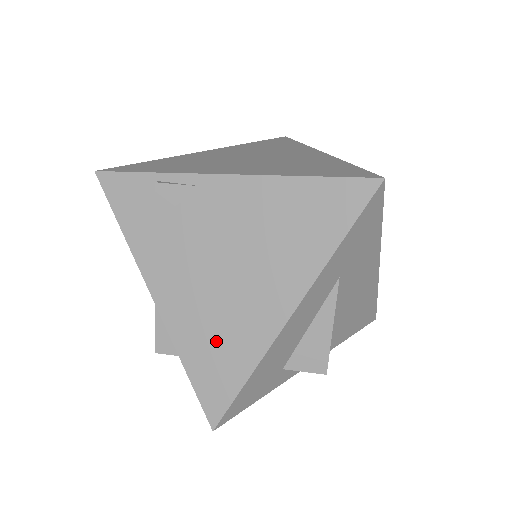
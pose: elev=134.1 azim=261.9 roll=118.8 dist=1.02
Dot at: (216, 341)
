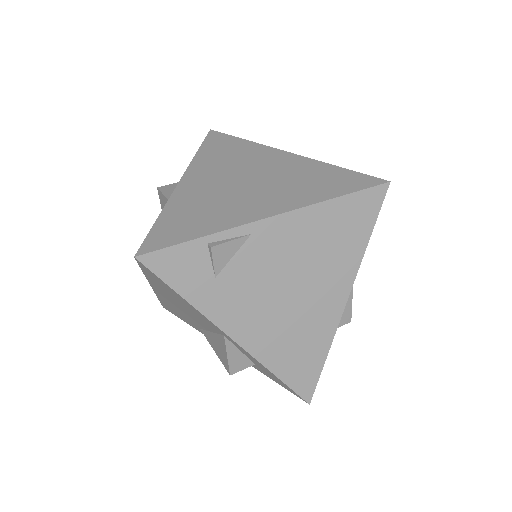
Dot at: (296, 345)
